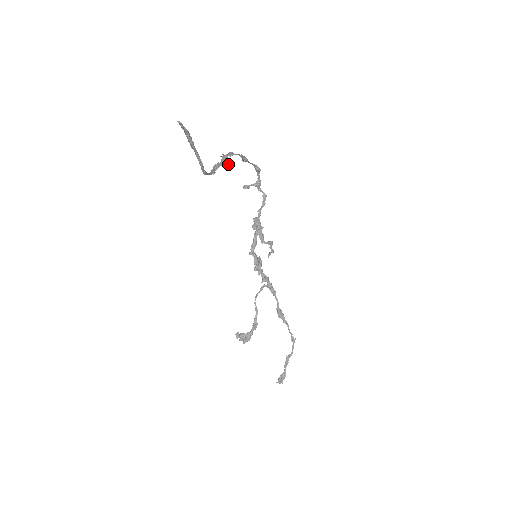
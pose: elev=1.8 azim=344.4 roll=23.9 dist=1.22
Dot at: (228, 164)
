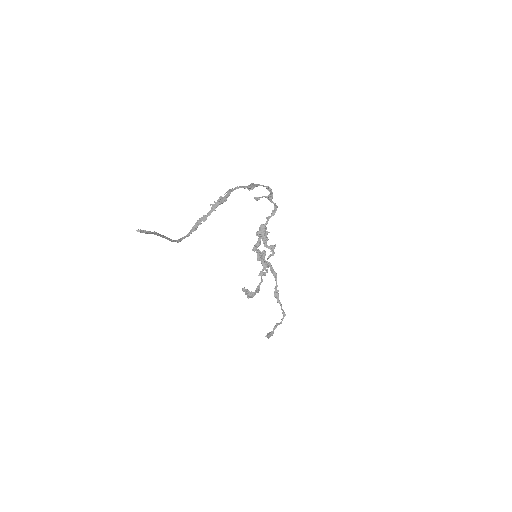
Dot at: (225, 201)
